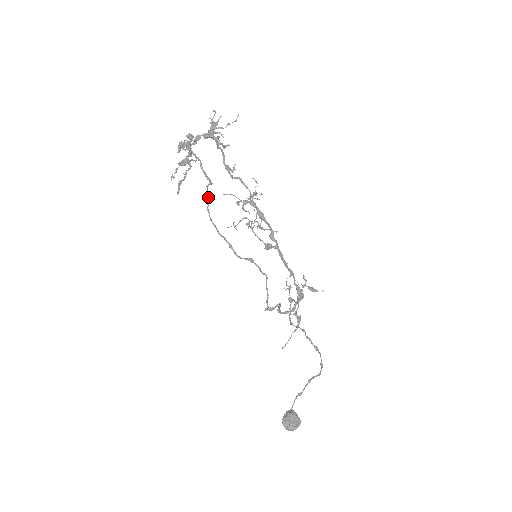
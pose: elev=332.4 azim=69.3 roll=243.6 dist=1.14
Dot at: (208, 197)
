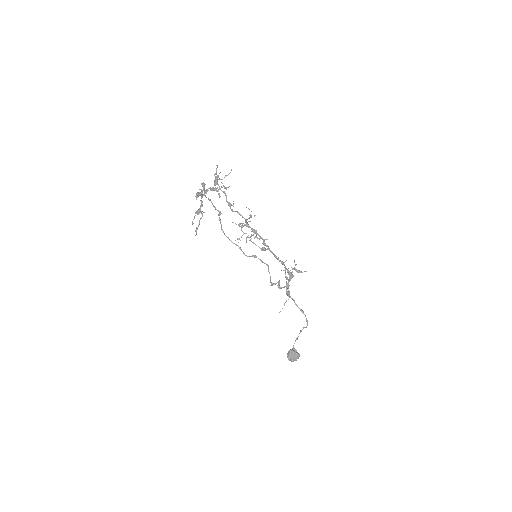
Dot at: (220, 221)
